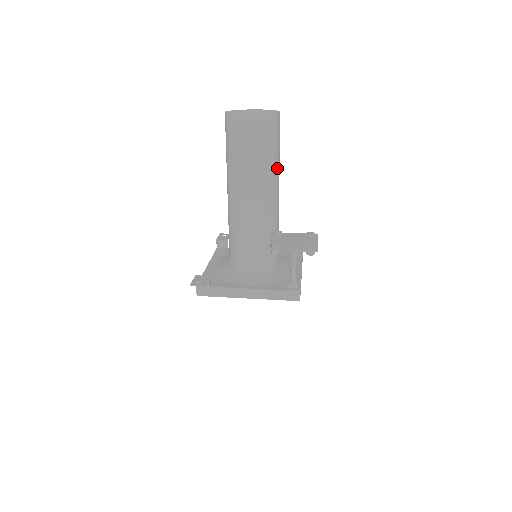
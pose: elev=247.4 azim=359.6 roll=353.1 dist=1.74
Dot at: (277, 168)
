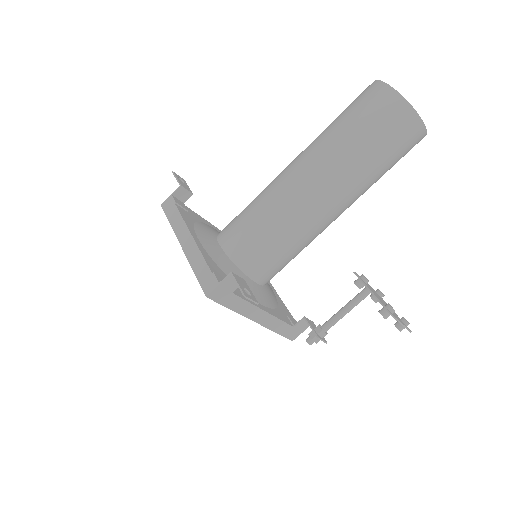
Dot at: occluded
